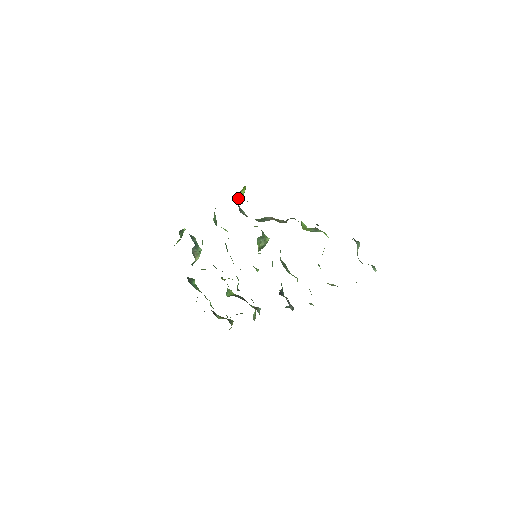
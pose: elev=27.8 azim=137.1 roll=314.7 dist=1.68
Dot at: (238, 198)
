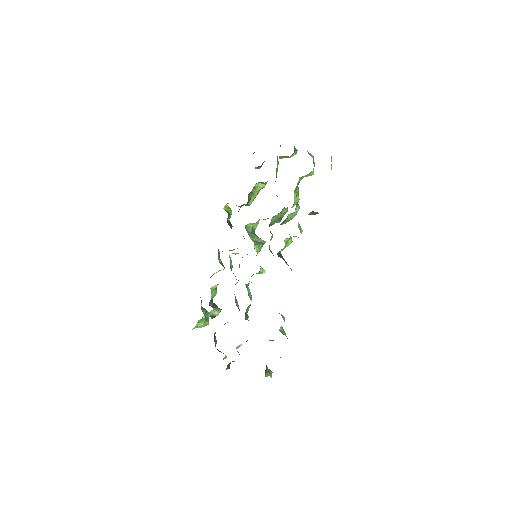
Dot at: (228, 222)
